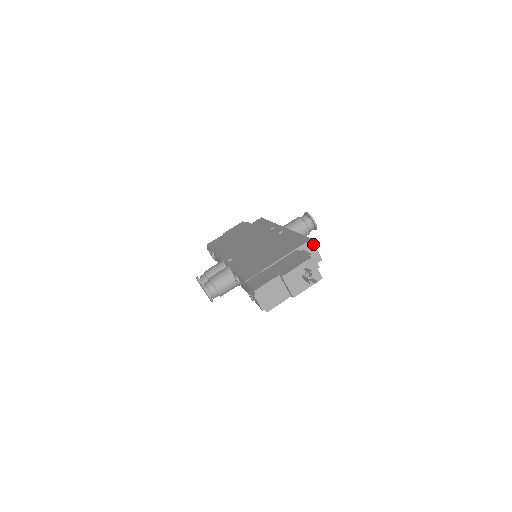
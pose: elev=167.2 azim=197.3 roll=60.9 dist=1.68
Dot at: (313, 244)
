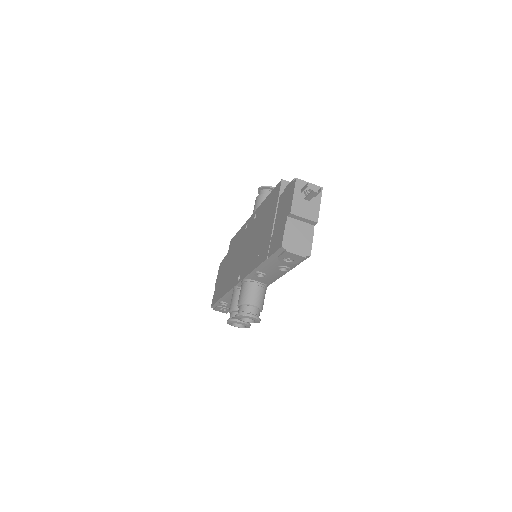
Dot at: (287, 182)
